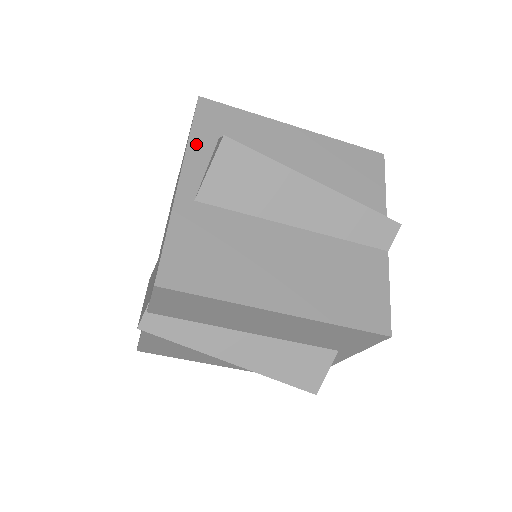
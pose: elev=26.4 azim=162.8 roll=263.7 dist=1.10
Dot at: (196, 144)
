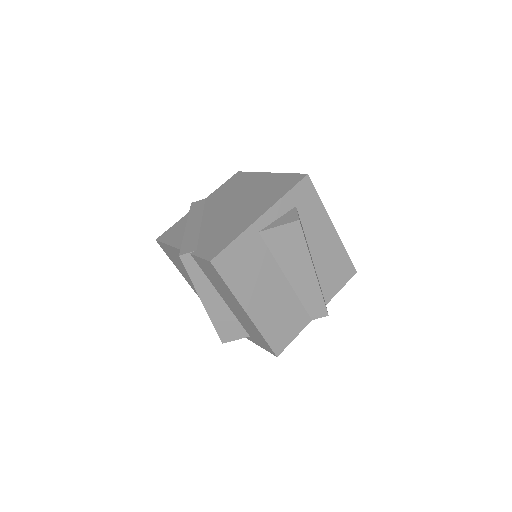
Dot at: (284, 202)
